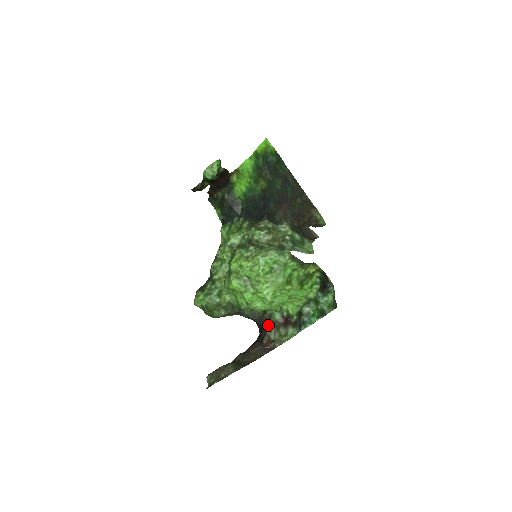
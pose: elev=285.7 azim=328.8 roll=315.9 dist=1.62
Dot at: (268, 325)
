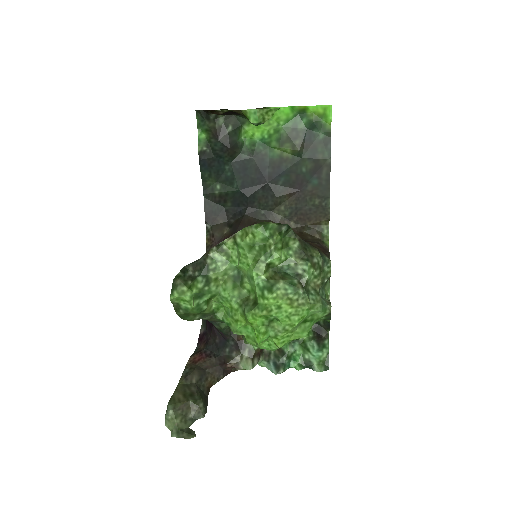
Dot at: (242, 350)
